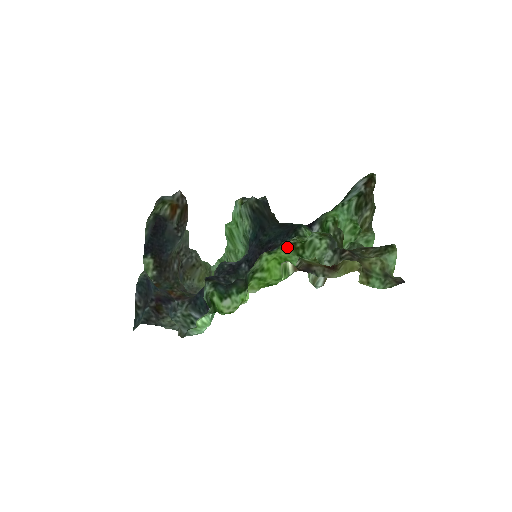
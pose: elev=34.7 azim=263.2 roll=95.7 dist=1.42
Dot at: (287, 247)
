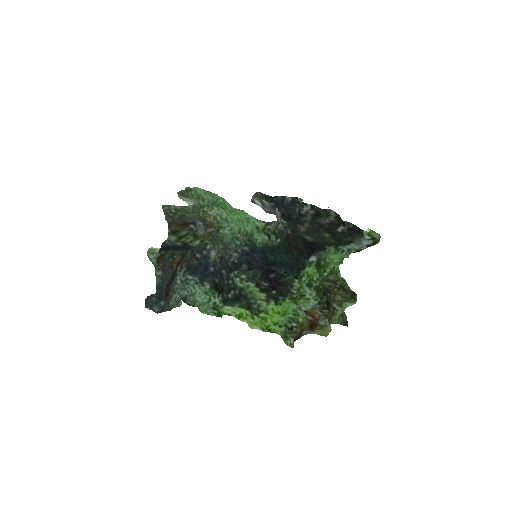
Dot at: (290, 301)
